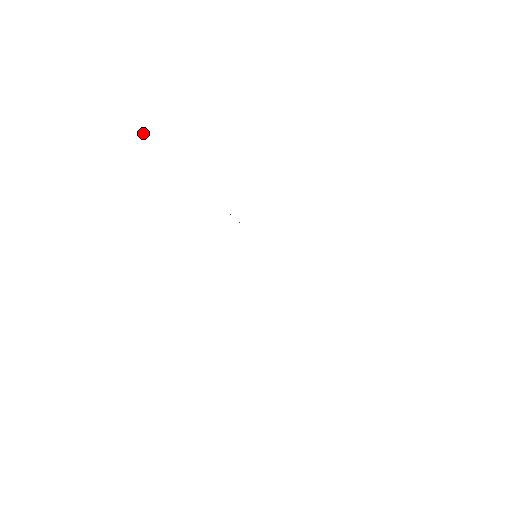
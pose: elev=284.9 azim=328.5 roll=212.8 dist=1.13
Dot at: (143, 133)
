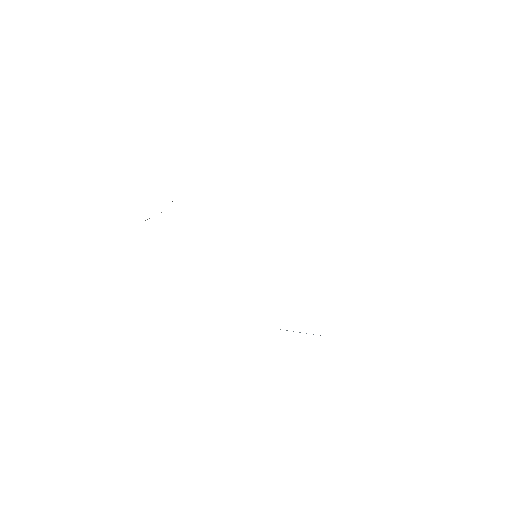
Dot at: occluded
